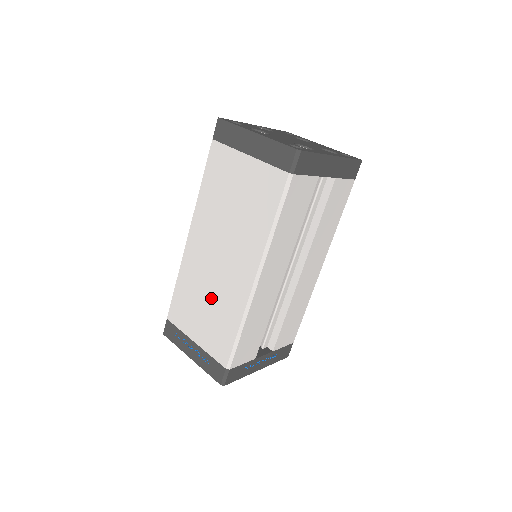
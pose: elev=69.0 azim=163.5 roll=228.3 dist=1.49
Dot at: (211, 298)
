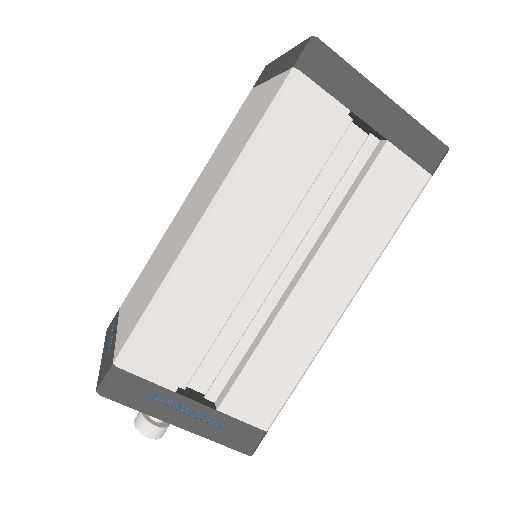
Dot at: (158, 265)
